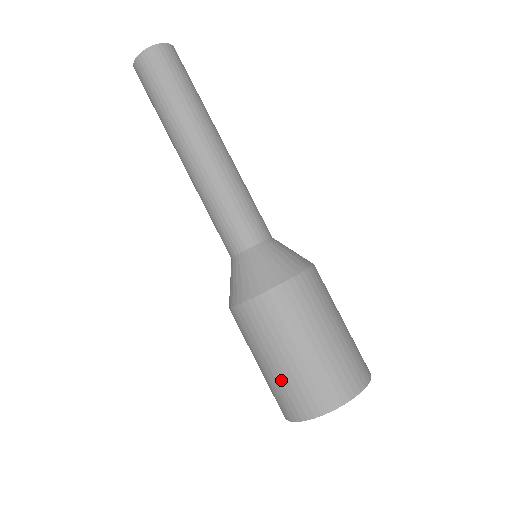
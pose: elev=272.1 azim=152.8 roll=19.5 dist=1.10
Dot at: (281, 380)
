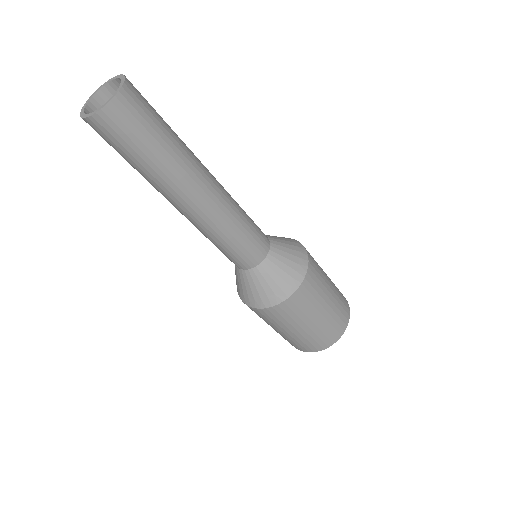
Dot at: (289, 338)
